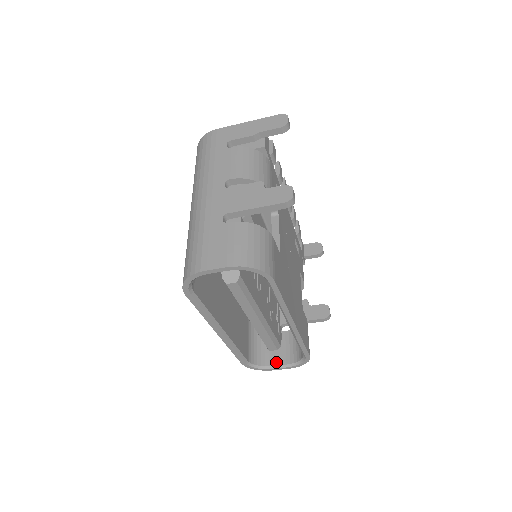
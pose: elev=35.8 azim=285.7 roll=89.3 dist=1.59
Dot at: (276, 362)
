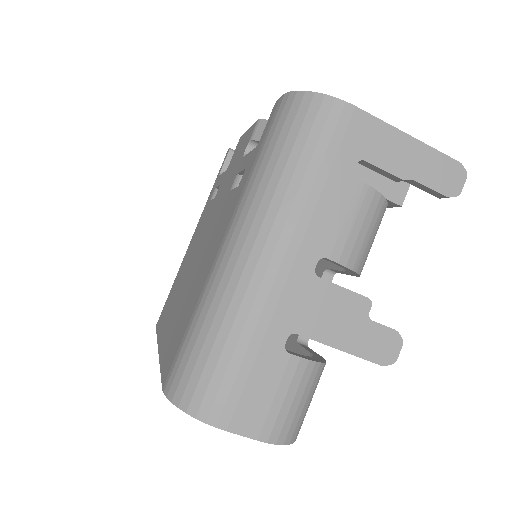
Dot at: occluded
